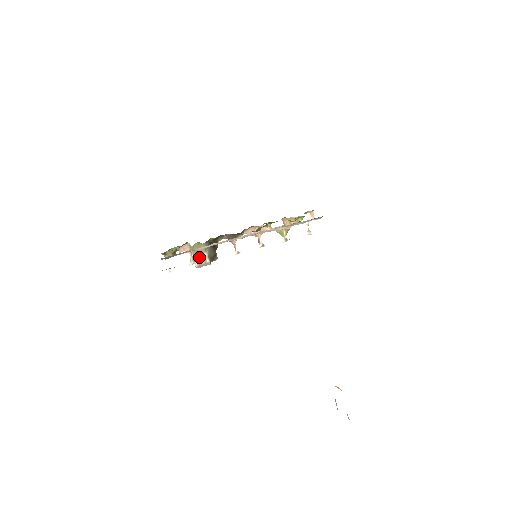
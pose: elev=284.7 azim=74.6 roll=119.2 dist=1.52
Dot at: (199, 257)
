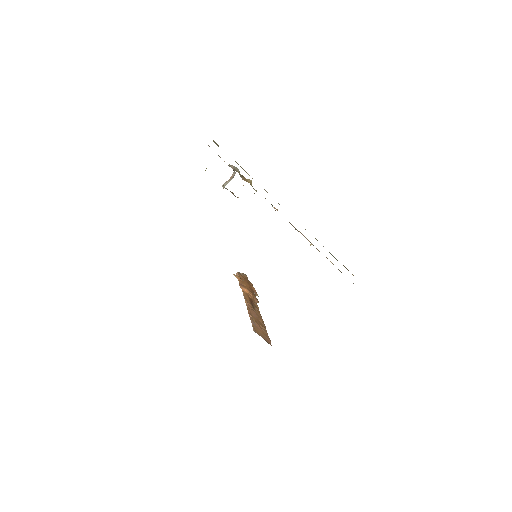
Dot at: occluded
